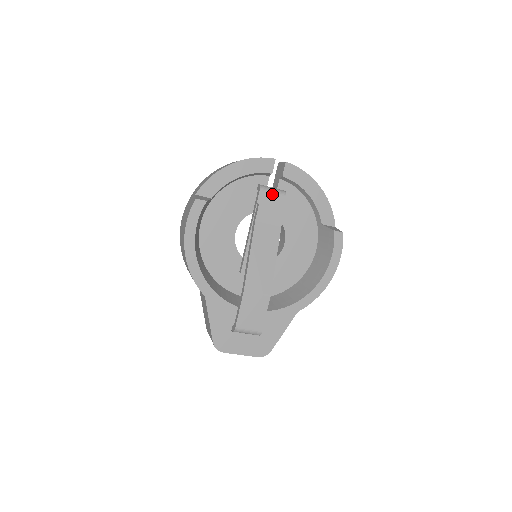
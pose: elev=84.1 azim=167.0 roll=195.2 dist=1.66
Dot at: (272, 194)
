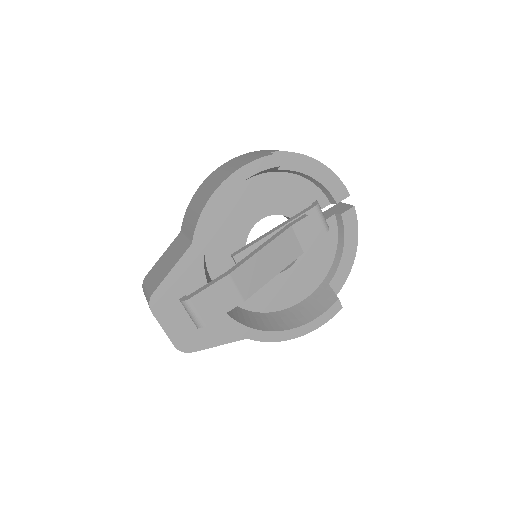
Dot at: (320, 219)
